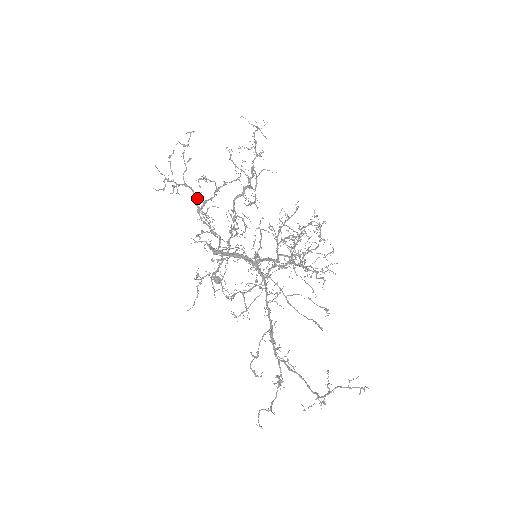
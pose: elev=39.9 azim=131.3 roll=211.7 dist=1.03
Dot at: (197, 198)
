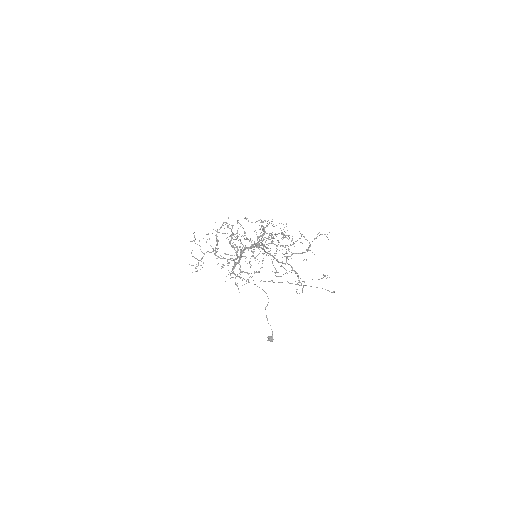
Dot at: occluded
